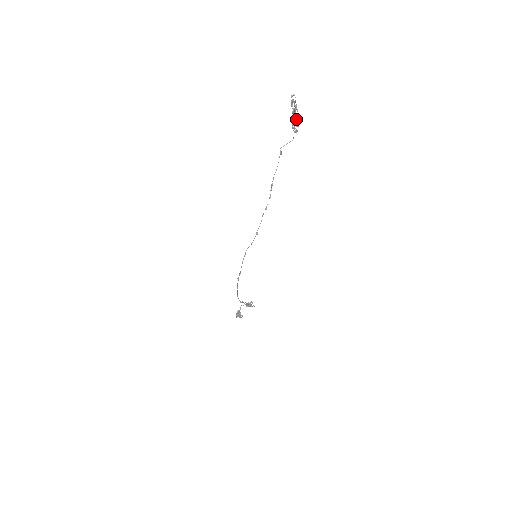
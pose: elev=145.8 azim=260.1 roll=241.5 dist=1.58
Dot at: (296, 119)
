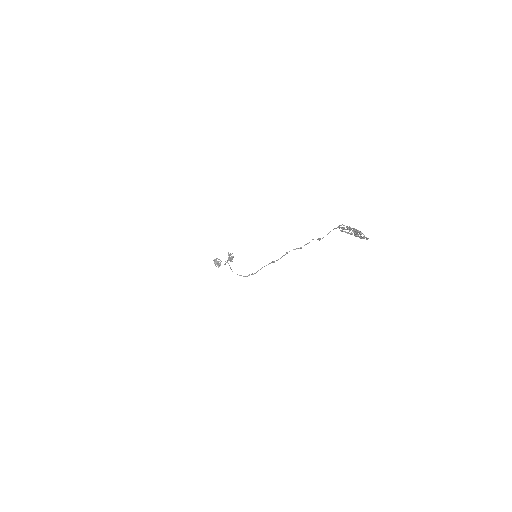
Dot at: (349, 229)
